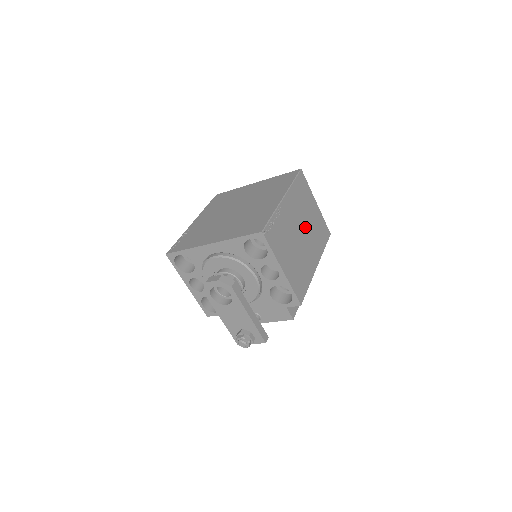
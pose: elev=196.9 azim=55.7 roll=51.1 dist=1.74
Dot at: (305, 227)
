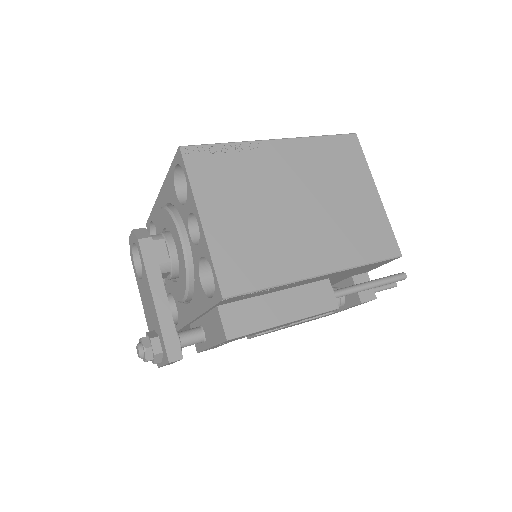
Dot at: (317, 204)
